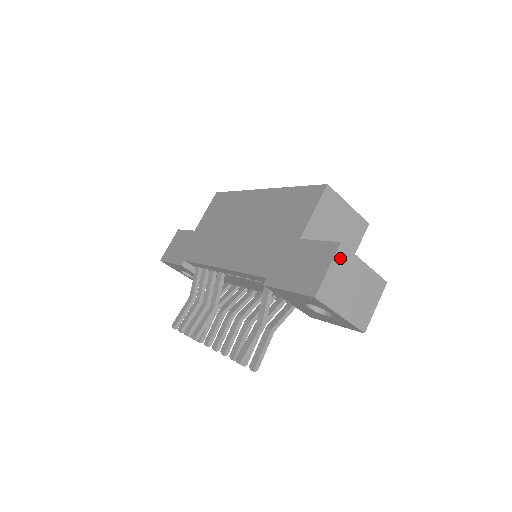
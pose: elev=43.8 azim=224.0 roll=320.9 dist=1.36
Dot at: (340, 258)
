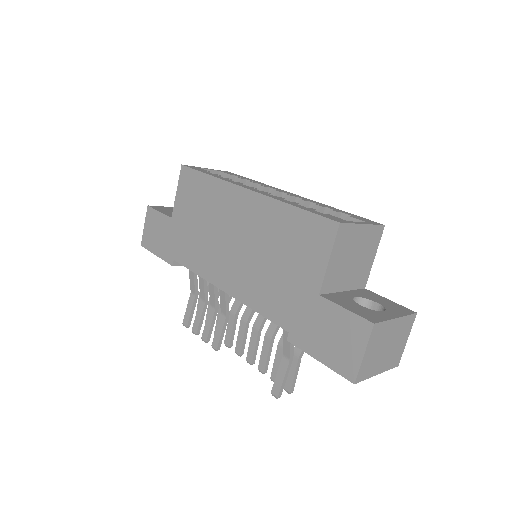
Dot at: (374, 336)
